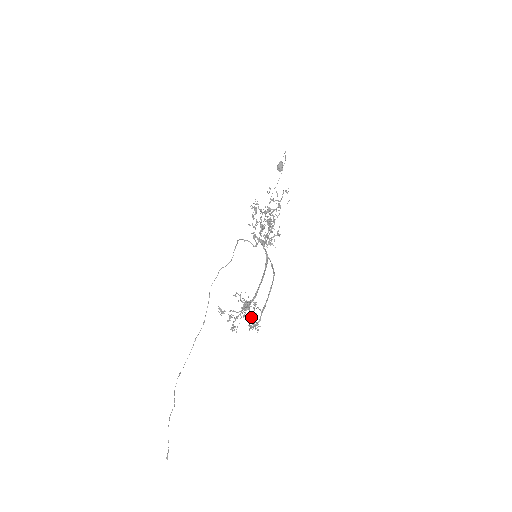
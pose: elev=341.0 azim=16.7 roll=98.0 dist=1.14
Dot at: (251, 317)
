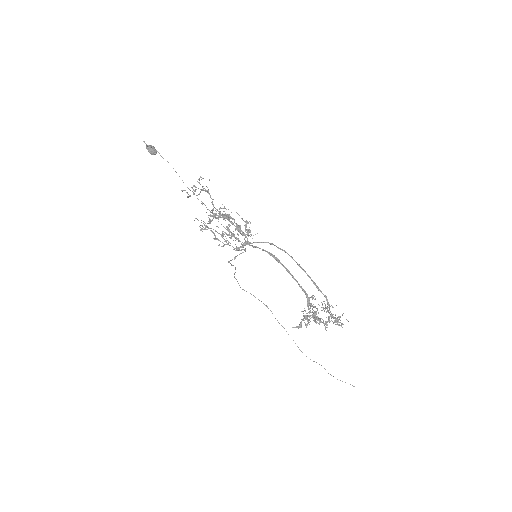
Dot at: occluded
